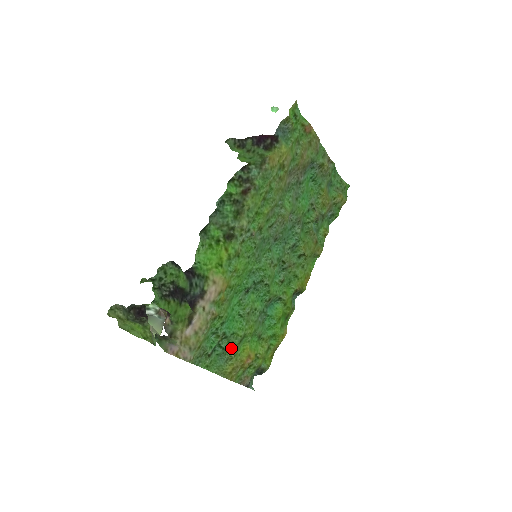
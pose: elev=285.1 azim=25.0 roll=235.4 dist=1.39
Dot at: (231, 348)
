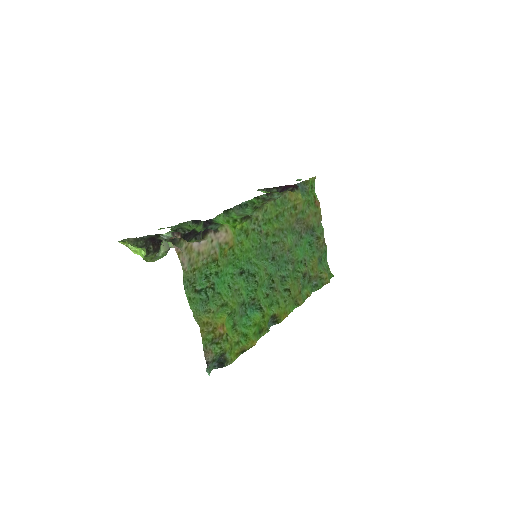
Dot at: (212, 305)
